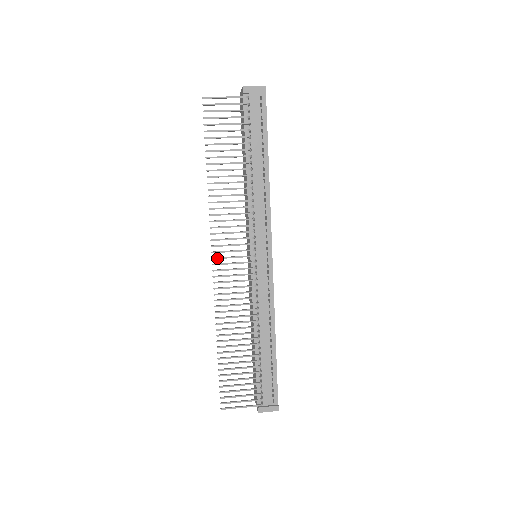
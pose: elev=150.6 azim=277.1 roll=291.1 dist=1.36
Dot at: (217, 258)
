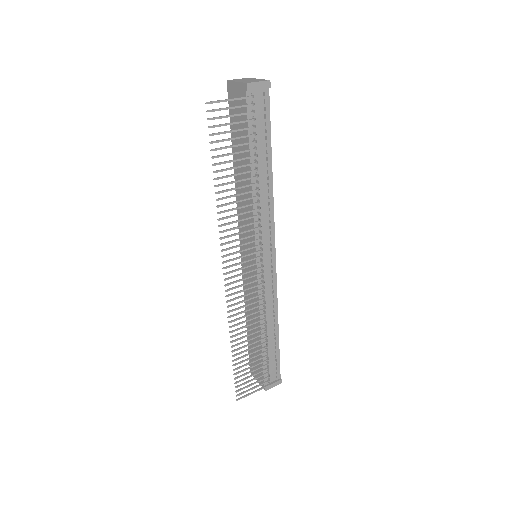
Dot at: (229, 273)
